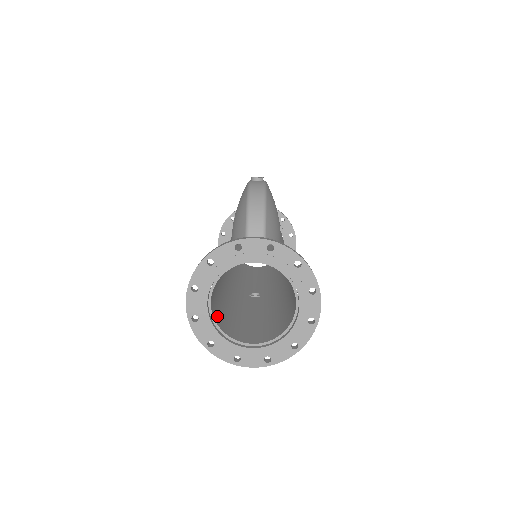
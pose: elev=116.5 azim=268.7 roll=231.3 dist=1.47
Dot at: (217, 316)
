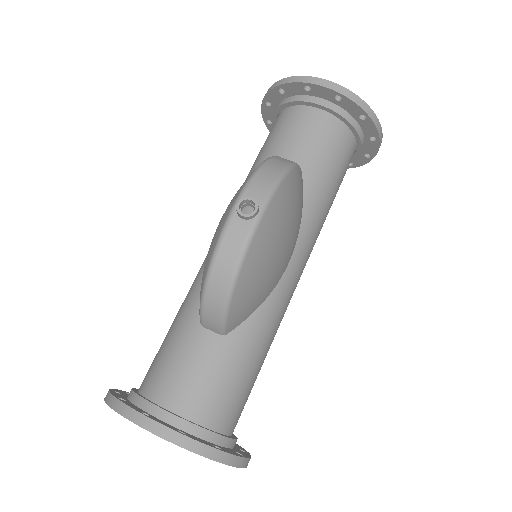
Dot at: occluded
